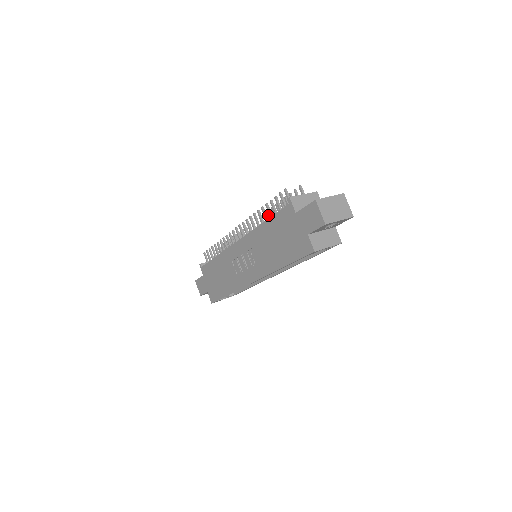
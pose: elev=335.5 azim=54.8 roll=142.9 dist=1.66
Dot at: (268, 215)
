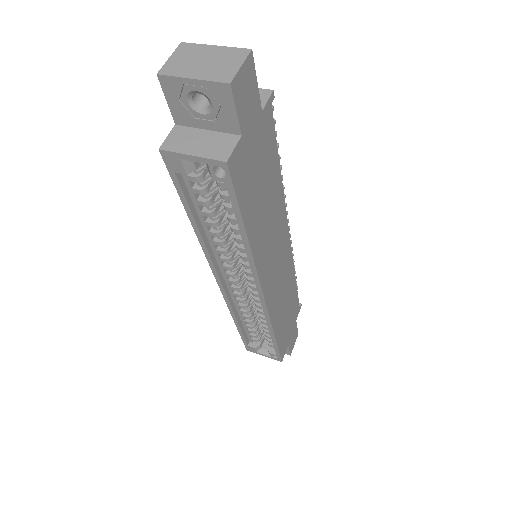
Dot at: occluded
